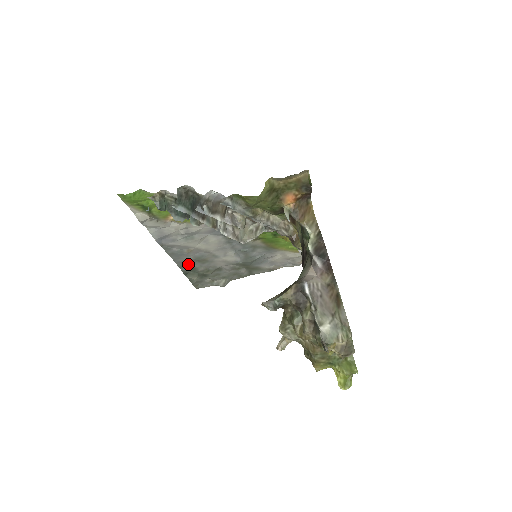
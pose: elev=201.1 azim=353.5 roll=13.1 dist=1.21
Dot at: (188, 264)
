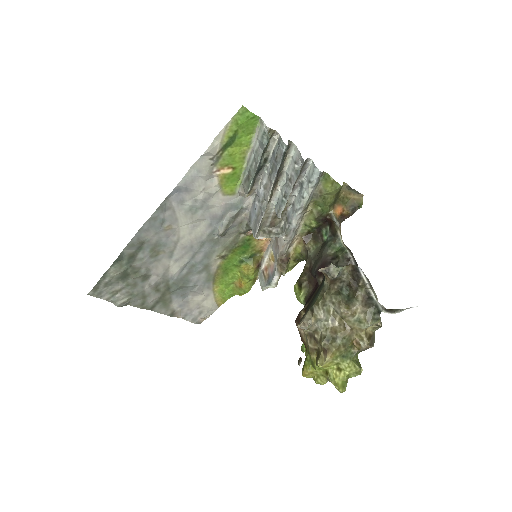
Dot at: (137, 247)
